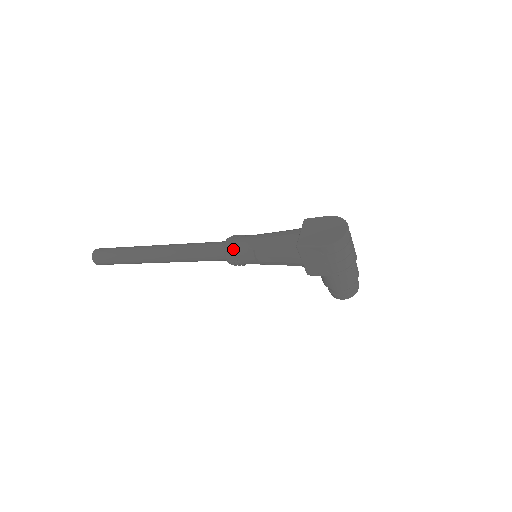
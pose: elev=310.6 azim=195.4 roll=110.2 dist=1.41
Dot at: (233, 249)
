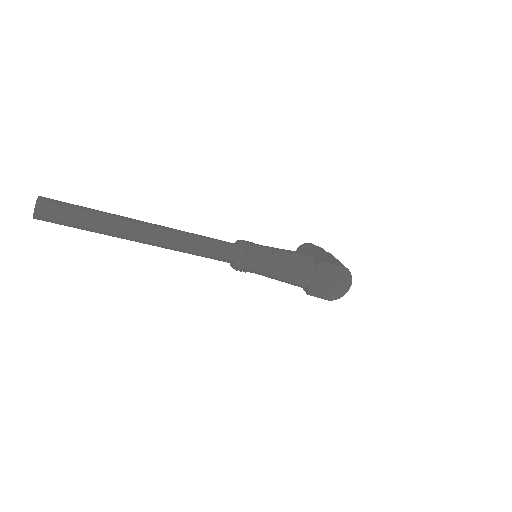
Dot at: (245, 269)
